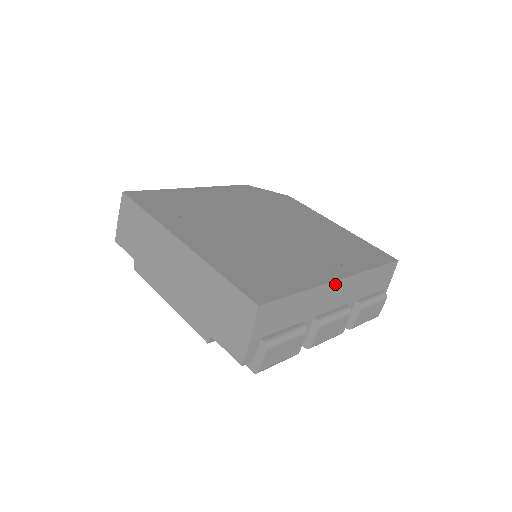
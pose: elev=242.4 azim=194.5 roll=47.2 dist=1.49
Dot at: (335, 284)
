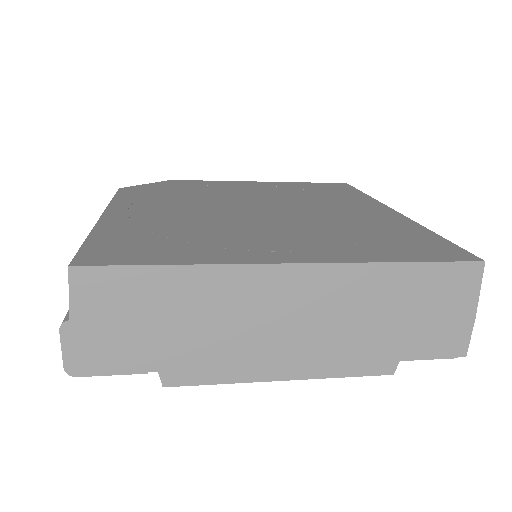
Dot at: occluded
